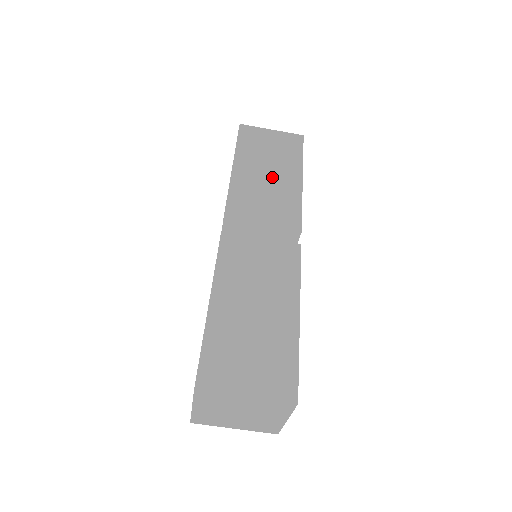
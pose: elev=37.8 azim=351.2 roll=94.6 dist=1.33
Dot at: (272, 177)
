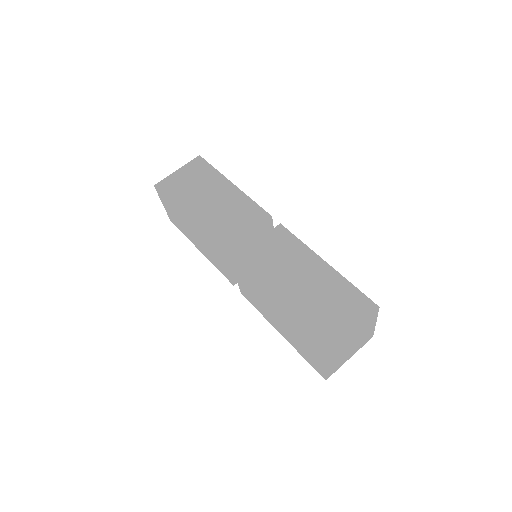
Dot at: (216, 200)
